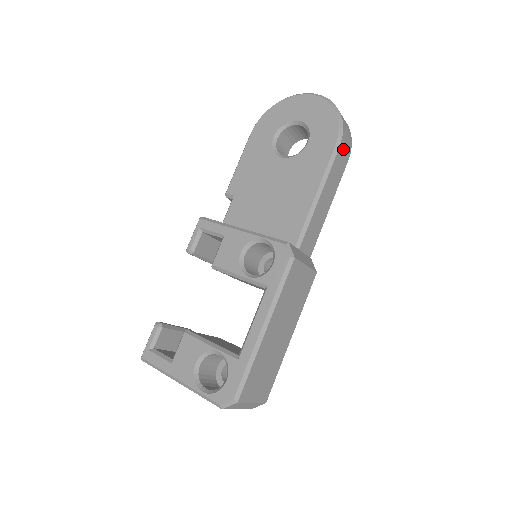
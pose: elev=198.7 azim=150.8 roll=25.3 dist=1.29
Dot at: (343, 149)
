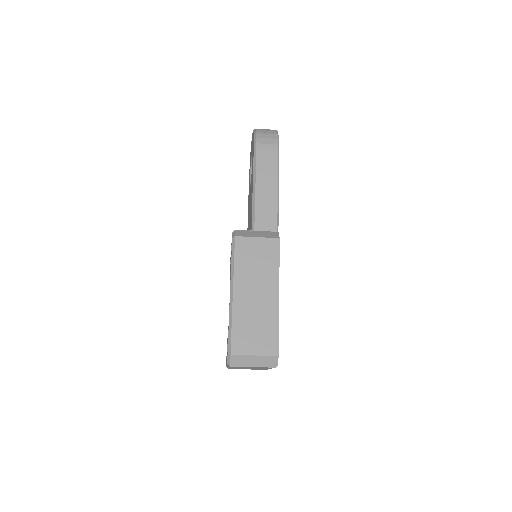
Dot at: (264, 149)
